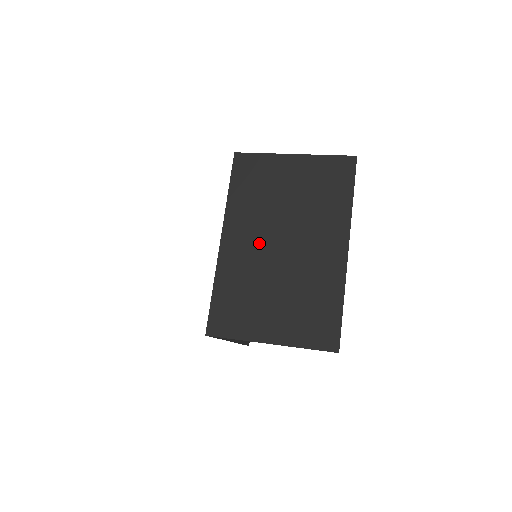
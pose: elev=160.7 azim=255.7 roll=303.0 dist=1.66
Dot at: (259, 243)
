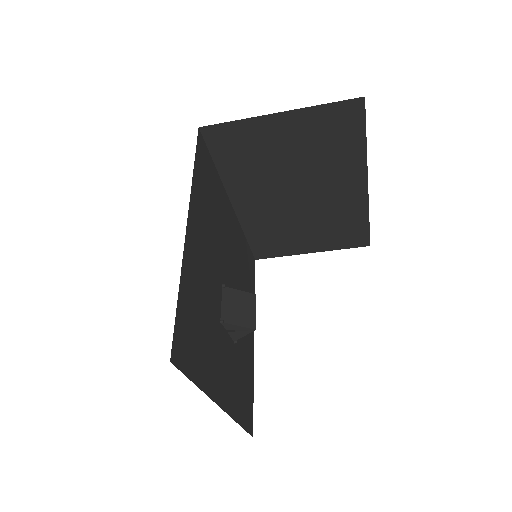
Dot at: (273, 199)
